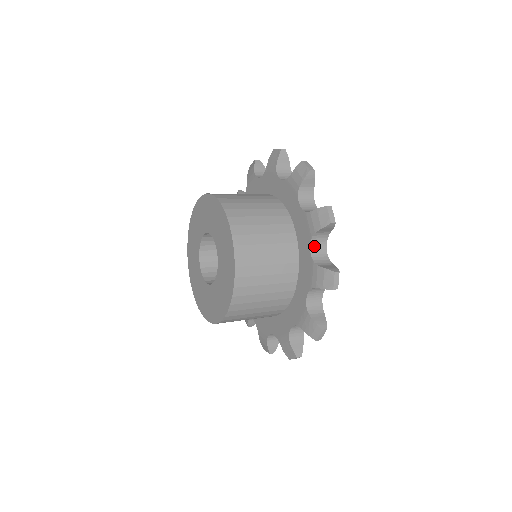
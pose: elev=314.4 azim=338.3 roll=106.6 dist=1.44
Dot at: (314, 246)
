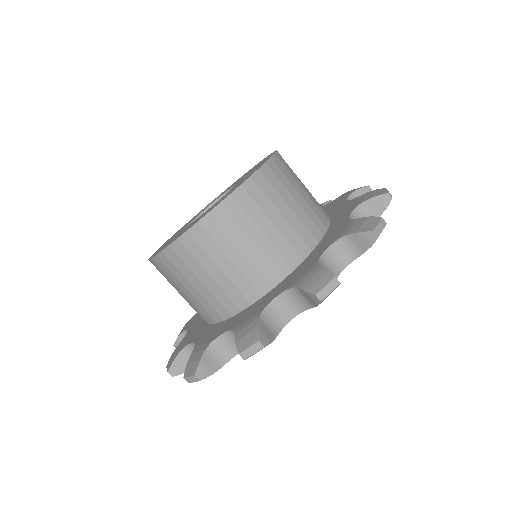
Dot at: (354, 218)
